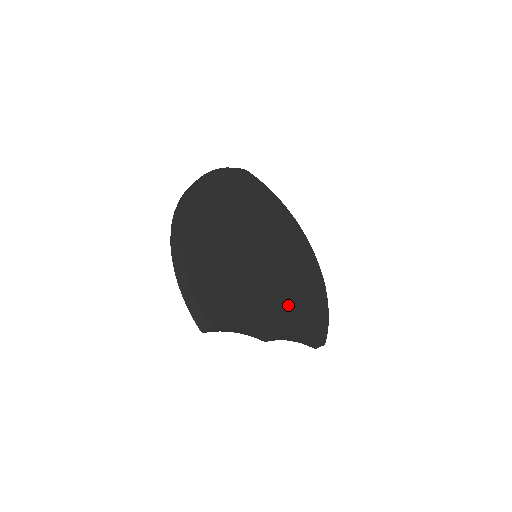
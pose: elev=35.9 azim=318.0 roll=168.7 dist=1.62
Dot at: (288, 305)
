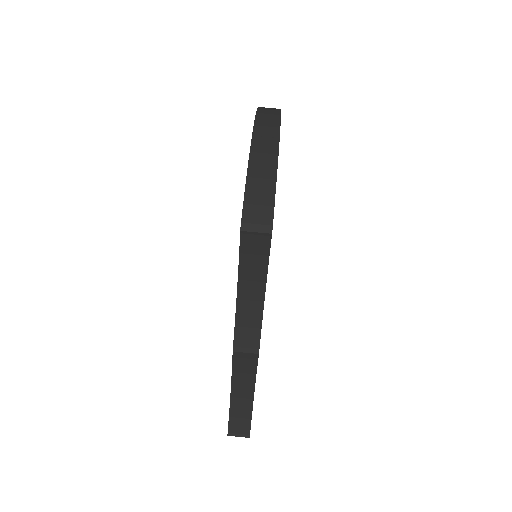
Dot at: occluded
